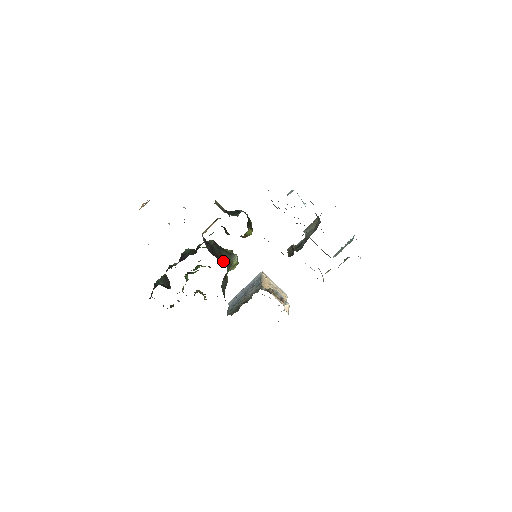
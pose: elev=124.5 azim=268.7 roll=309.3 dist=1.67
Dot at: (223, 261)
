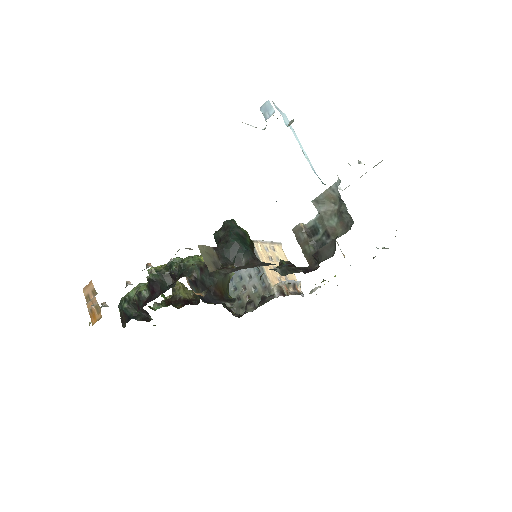
Dot at: (223, 294)
